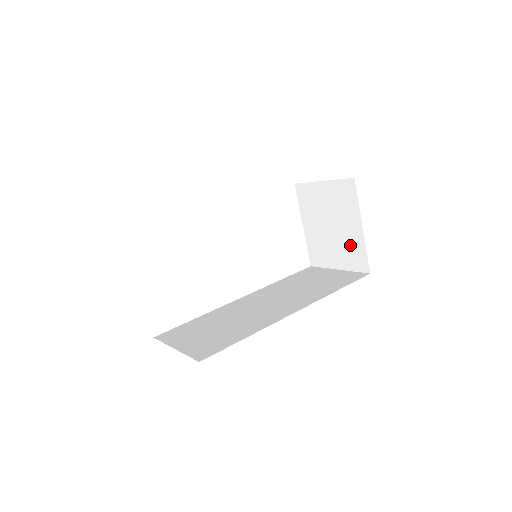
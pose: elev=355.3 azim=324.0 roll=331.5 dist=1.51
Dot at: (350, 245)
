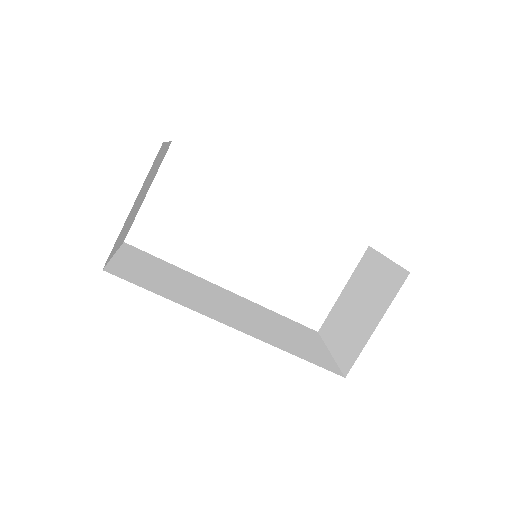
Dot at: (355, 336)
